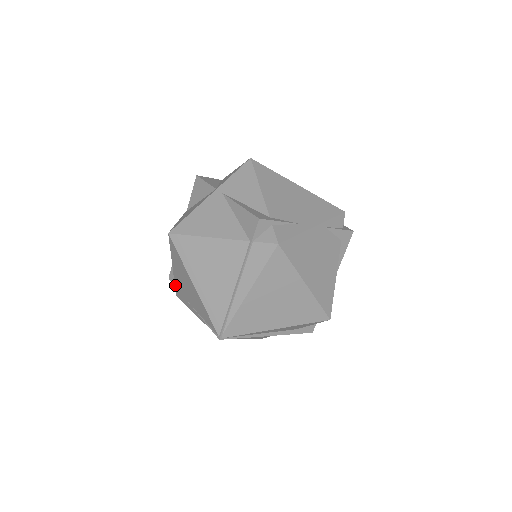
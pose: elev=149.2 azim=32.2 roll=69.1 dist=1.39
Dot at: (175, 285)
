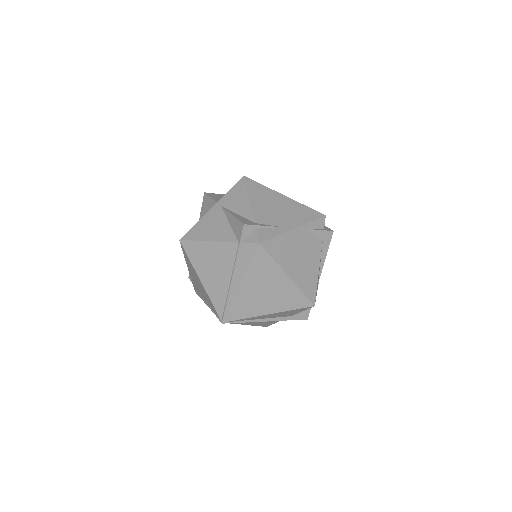
Dot at: (192, 283)
